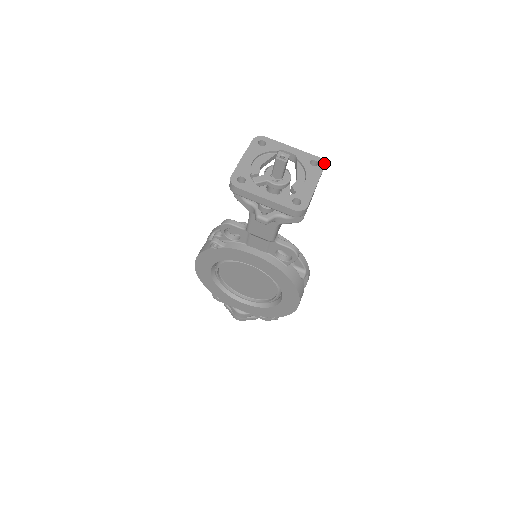
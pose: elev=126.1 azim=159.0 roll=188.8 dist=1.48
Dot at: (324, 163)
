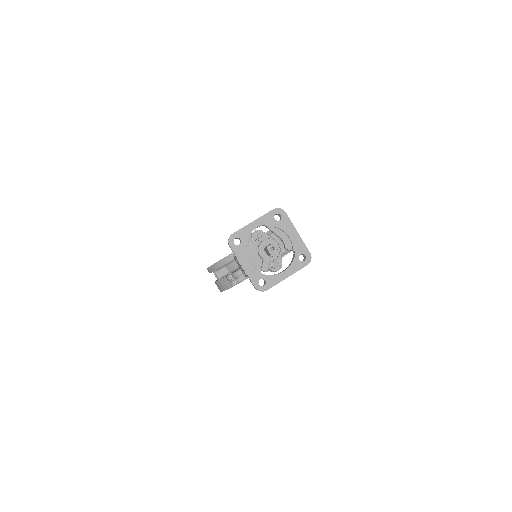
Dot at: (282, 209)
